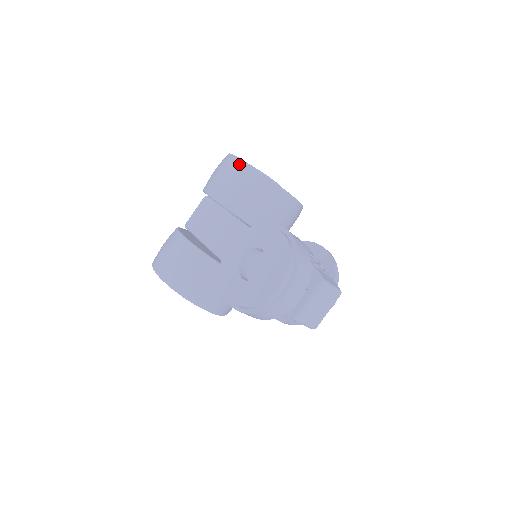
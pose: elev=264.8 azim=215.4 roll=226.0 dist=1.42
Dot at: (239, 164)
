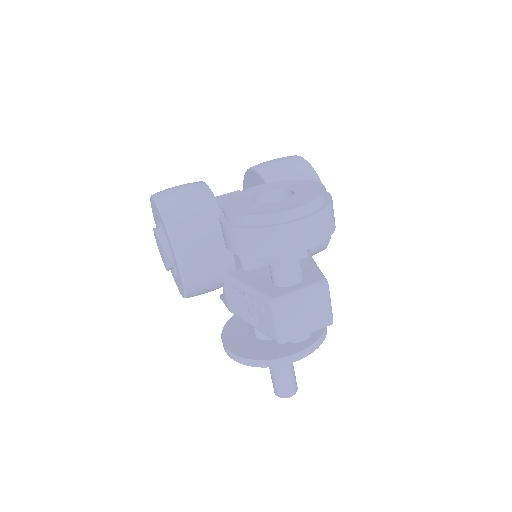
Dot at: (298, 158)
